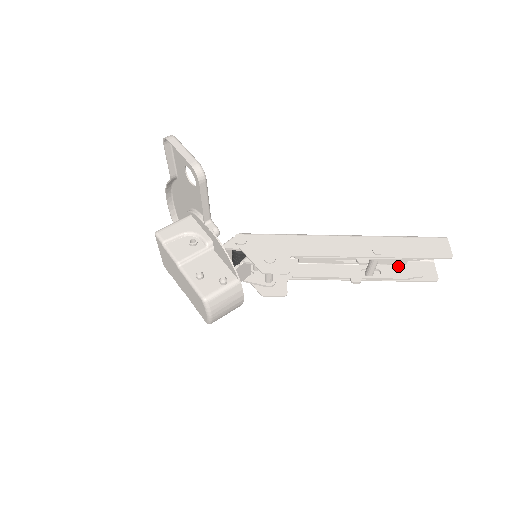
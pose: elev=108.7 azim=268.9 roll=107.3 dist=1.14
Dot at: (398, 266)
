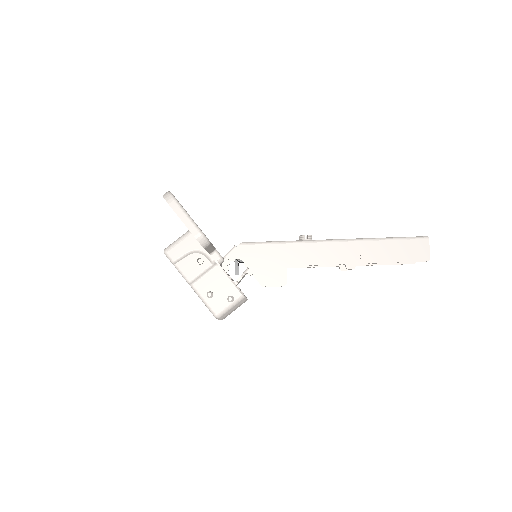
Dot at: occluded
